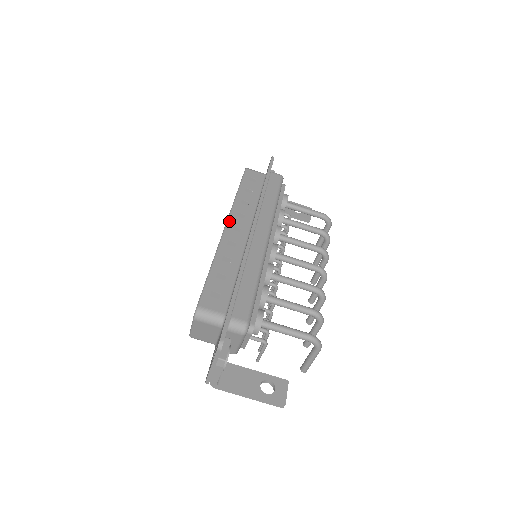
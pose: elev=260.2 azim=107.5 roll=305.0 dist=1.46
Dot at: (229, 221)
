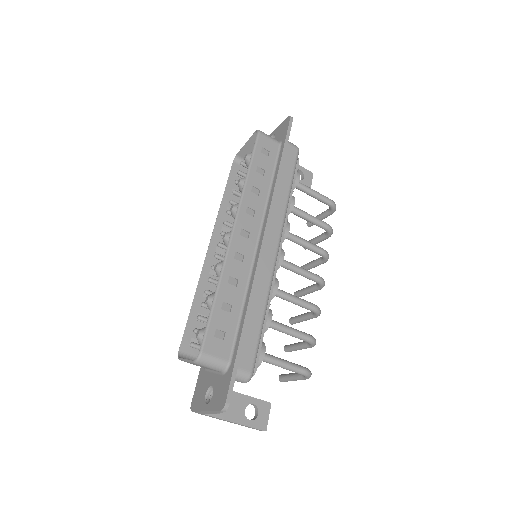
Dot at: (237, 221)
